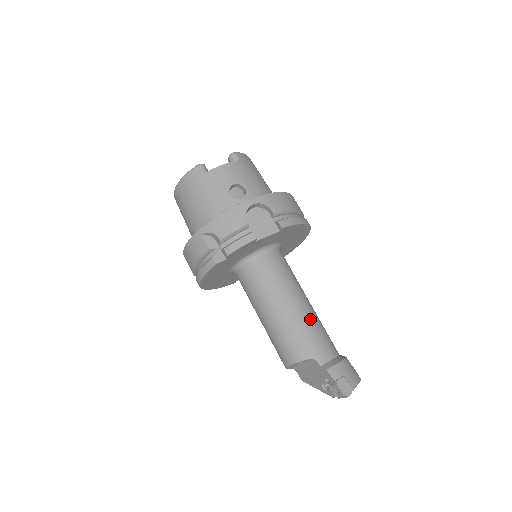
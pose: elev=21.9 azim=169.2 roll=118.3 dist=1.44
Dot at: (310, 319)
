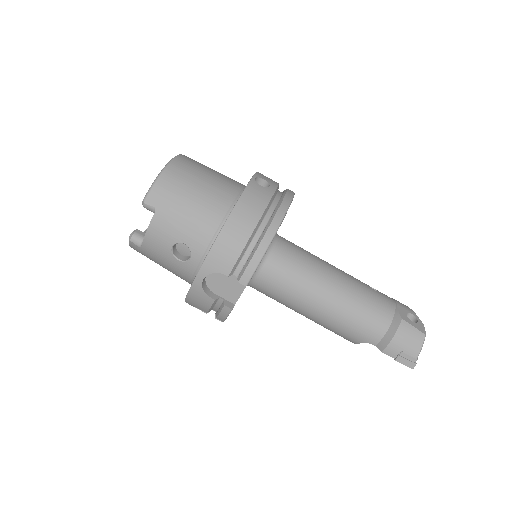
Dot at: (342, 311)
